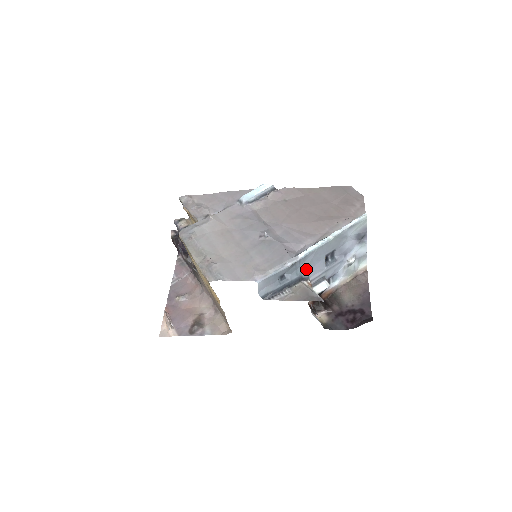
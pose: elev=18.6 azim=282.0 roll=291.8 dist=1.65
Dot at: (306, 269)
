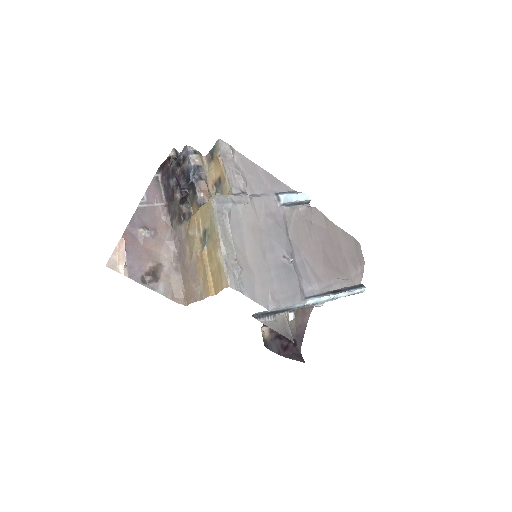
Dot at: occluded
